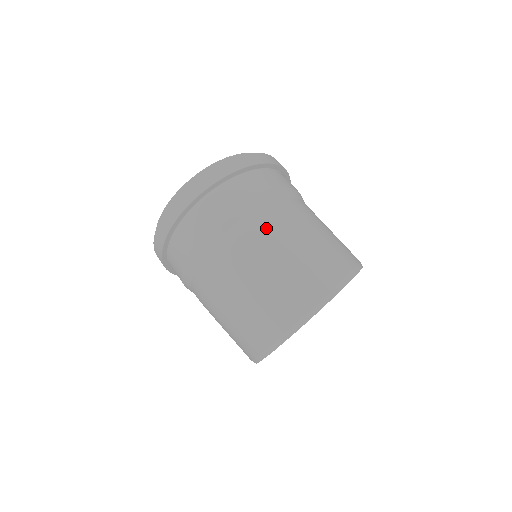
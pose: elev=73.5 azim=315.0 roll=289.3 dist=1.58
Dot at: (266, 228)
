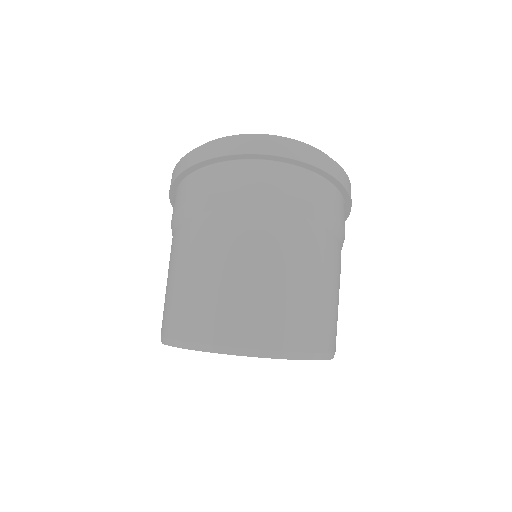
Dot at: (312, 245)
